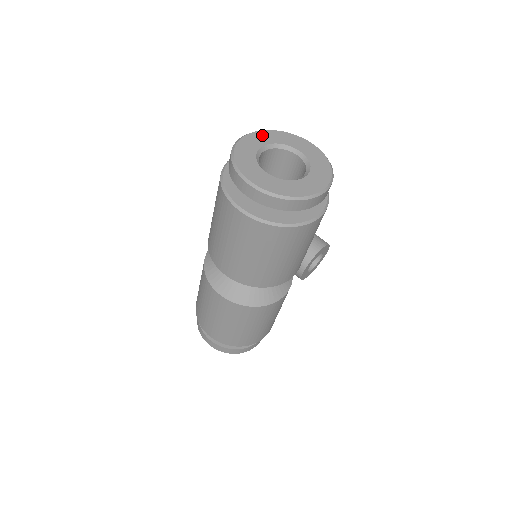
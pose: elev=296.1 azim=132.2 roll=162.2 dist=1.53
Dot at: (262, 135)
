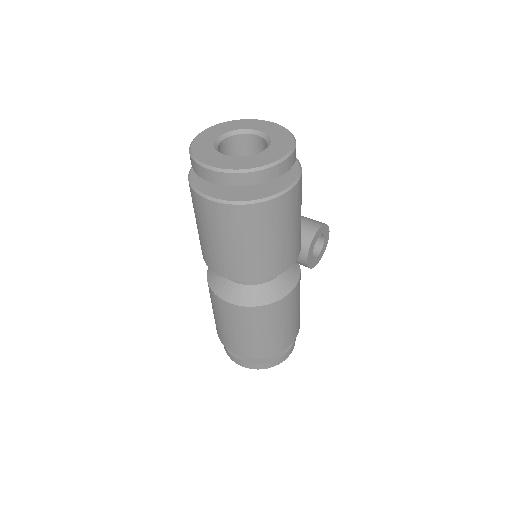
Dot at: (218, 128)
